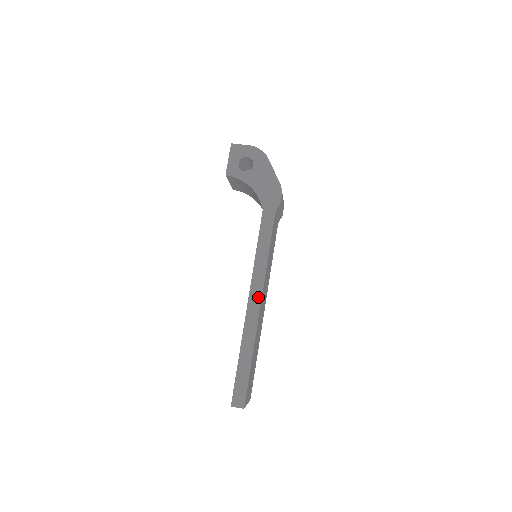
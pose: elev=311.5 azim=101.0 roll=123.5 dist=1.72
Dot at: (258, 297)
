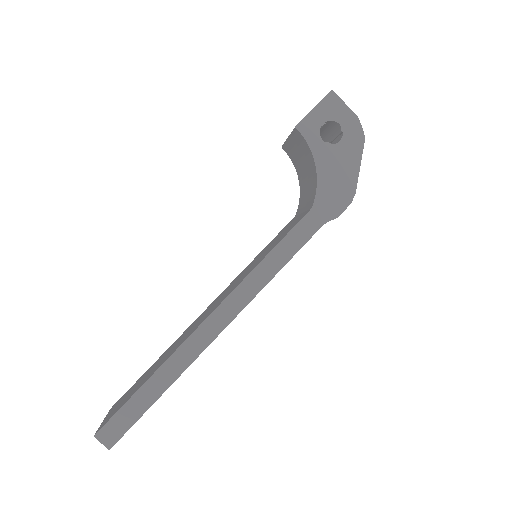
Dot at: (227, 318)
